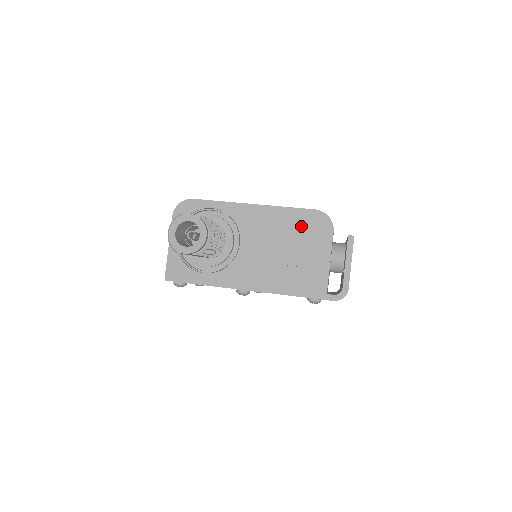
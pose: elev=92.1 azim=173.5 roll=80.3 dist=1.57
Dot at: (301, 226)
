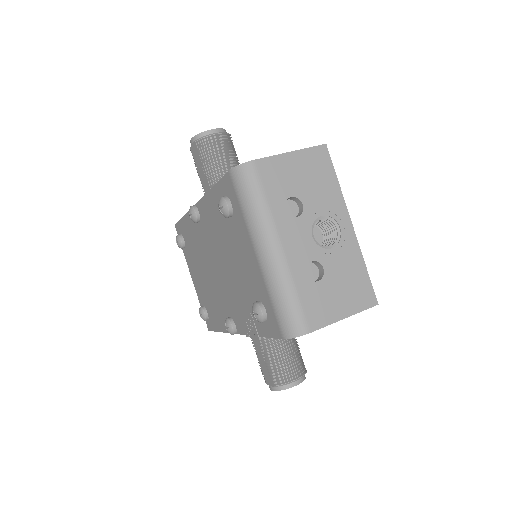
Dot at: occluded
